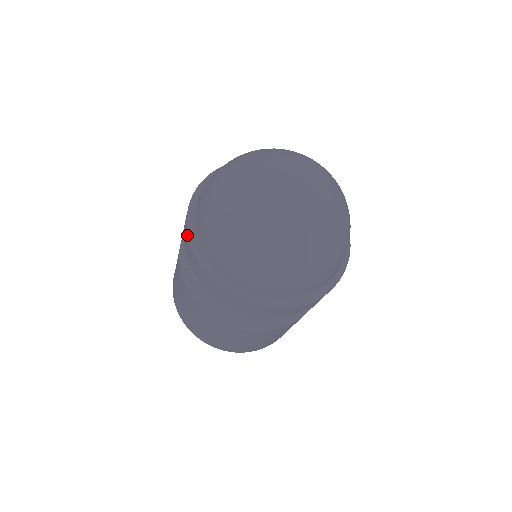
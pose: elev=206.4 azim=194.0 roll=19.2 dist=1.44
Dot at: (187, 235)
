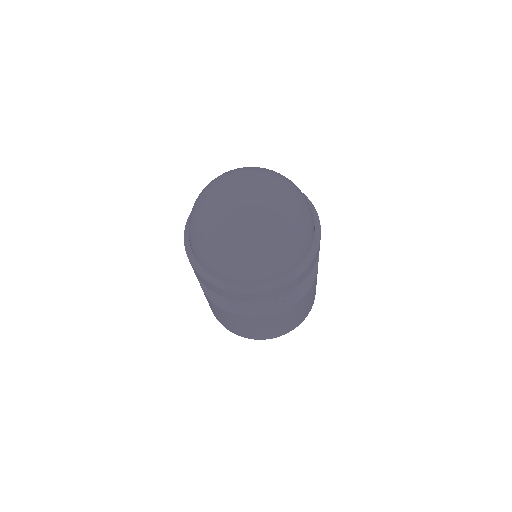
Dot at: (189, 260)
